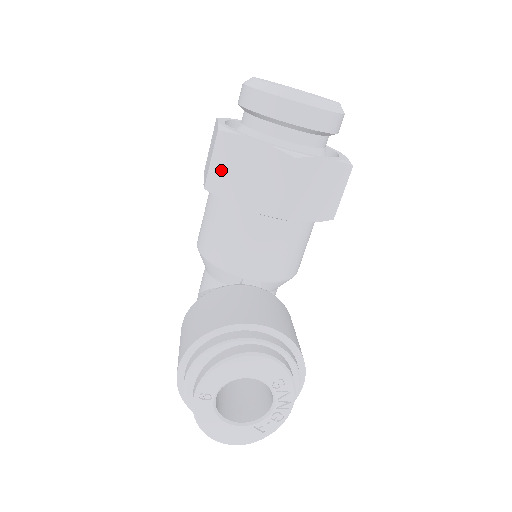
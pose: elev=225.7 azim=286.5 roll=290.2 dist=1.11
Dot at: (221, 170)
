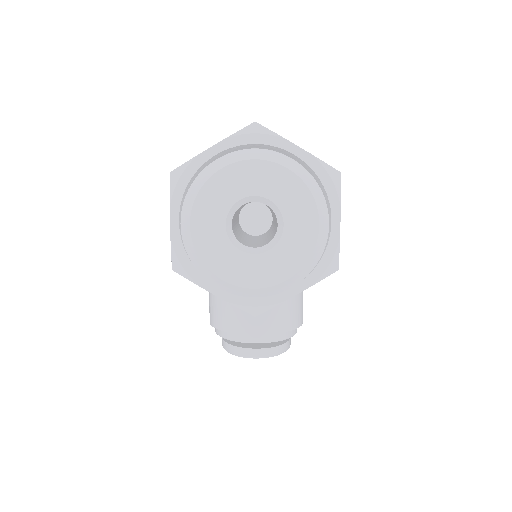
Dot at: occluded
